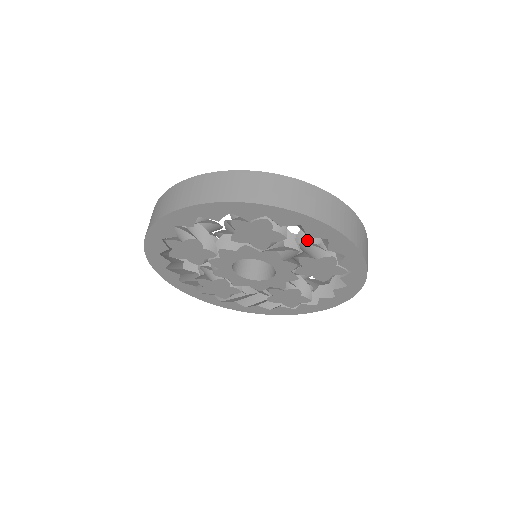
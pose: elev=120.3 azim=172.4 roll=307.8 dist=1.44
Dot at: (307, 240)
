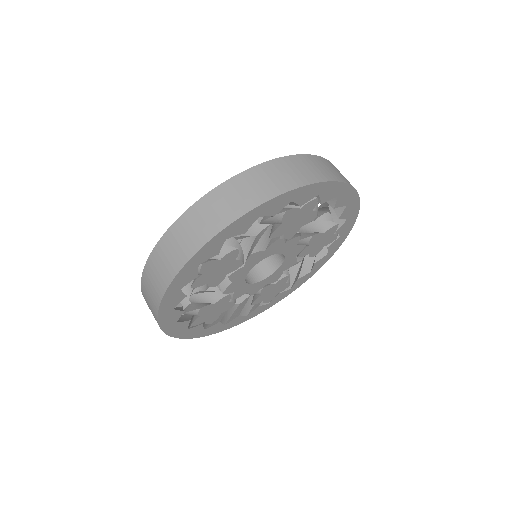
Dot at: occluded
